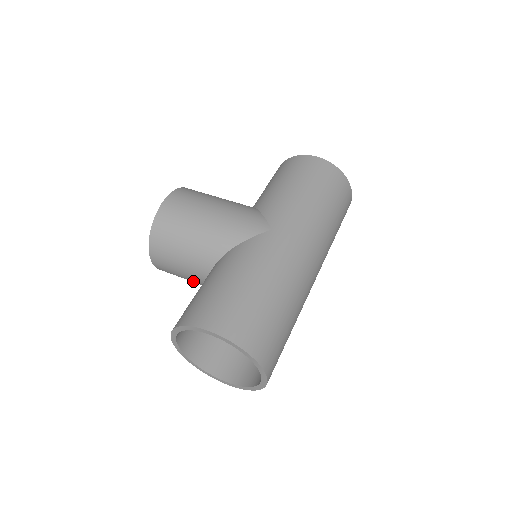
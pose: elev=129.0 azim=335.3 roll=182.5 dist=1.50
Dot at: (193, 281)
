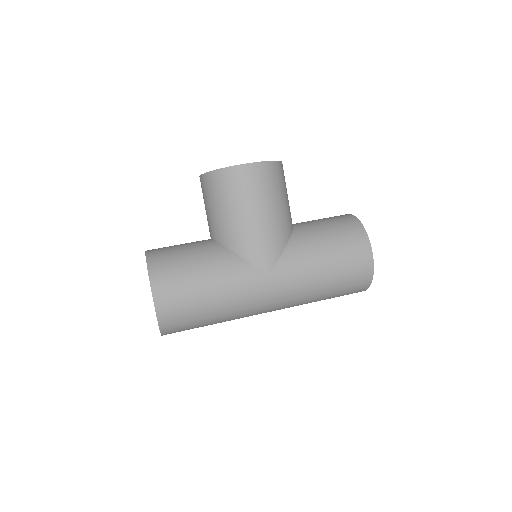
Dot at: occluded
